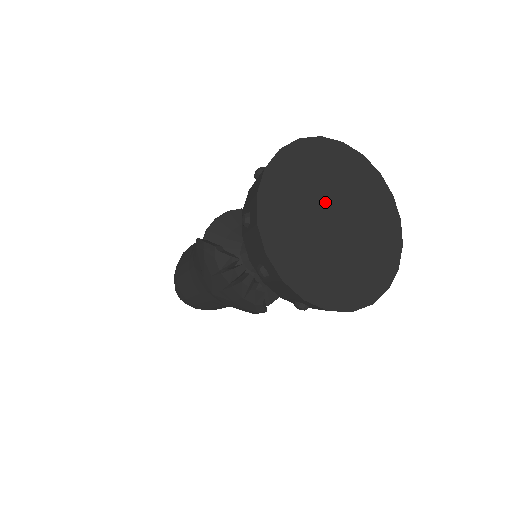
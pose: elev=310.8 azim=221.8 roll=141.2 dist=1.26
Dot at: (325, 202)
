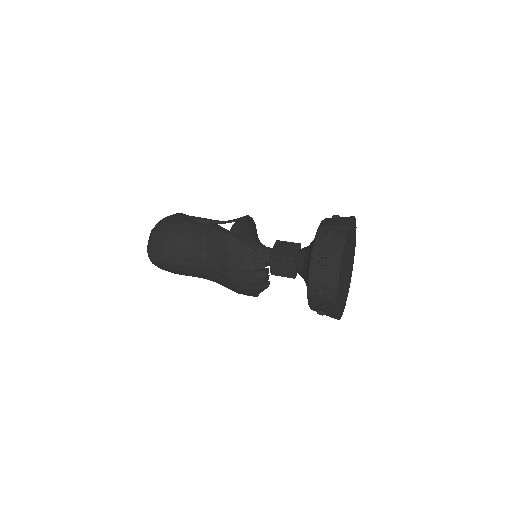
Dot at: (348, 257)
